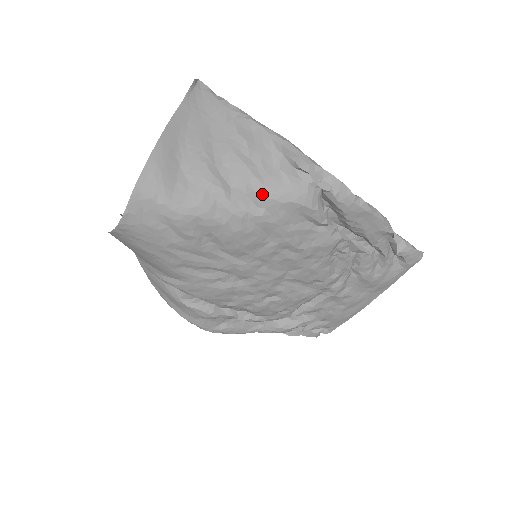
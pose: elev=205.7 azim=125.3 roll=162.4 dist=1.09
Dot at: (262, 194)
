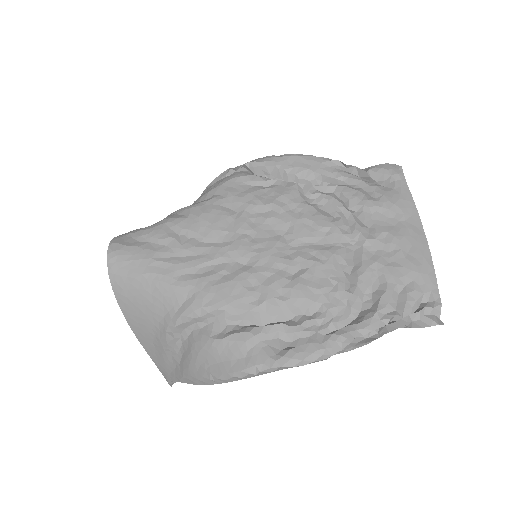
Dot at: (207, 193)
